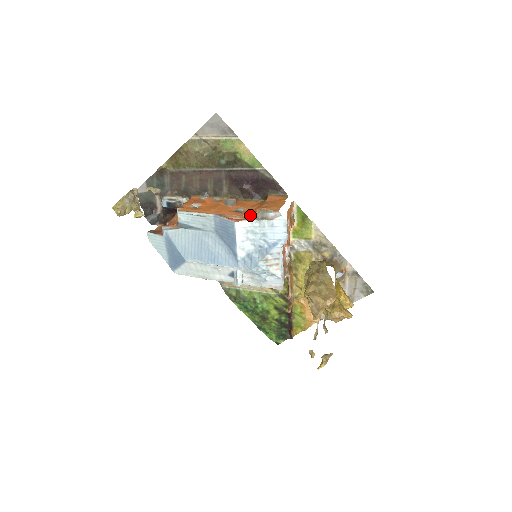
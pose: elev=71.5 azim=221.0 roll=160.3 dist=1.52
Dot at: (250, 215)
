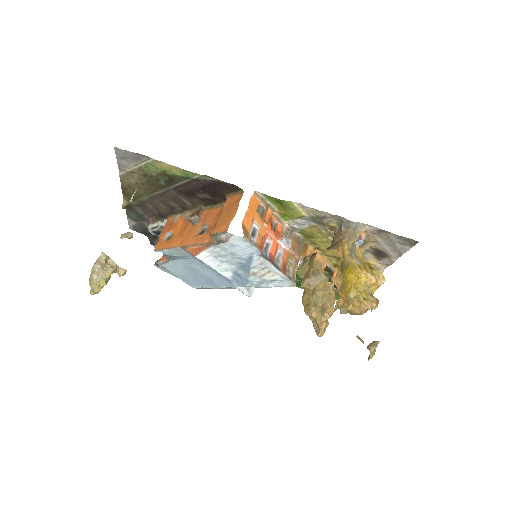
Dot at: (209, 239)
